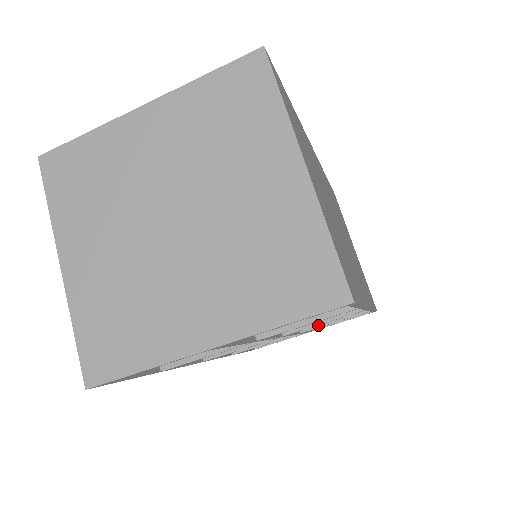
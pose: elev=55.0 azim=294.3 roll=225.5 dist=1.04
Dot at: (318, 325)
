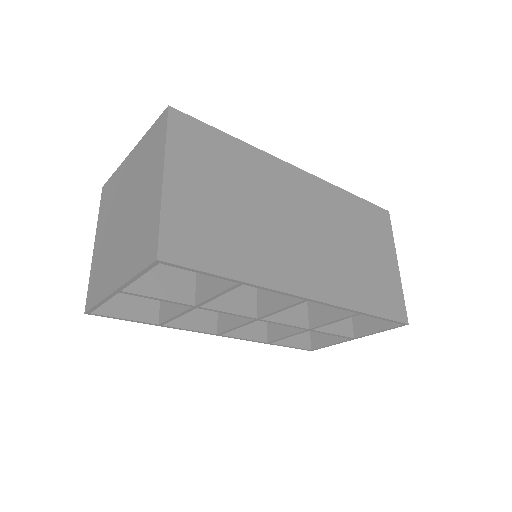
Dot at: (321, 323)
